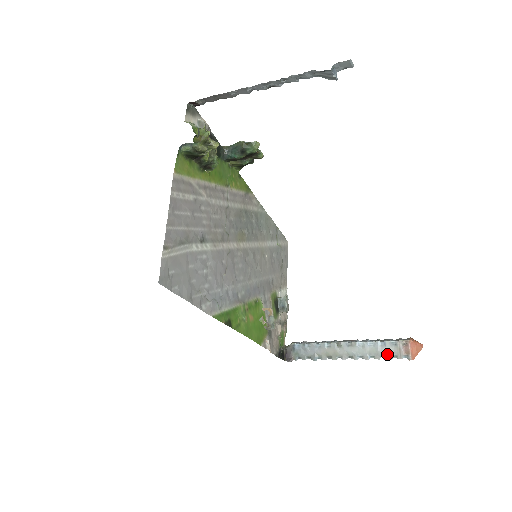
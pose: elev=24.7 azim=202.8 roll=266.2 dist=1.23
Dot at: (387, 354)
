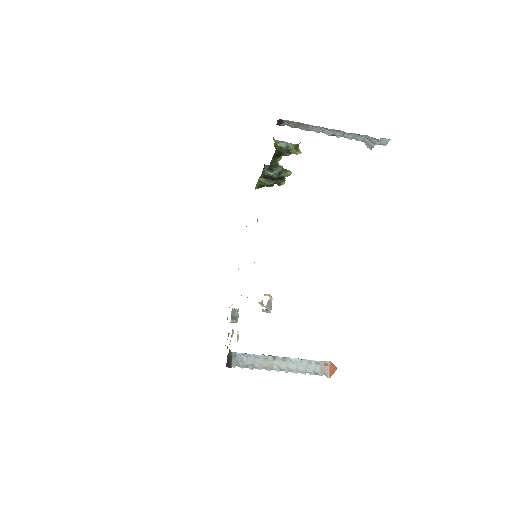
Dot at: (312, 371)
